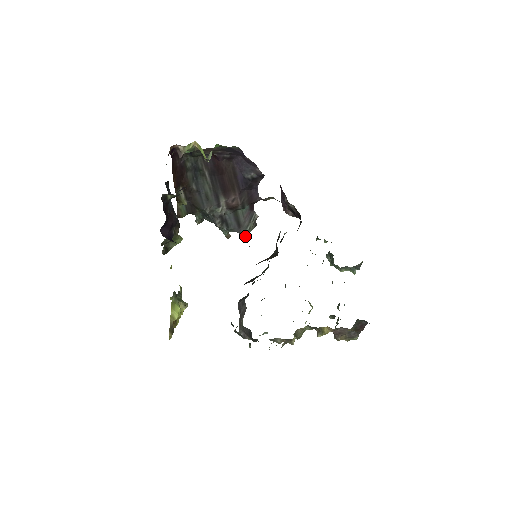
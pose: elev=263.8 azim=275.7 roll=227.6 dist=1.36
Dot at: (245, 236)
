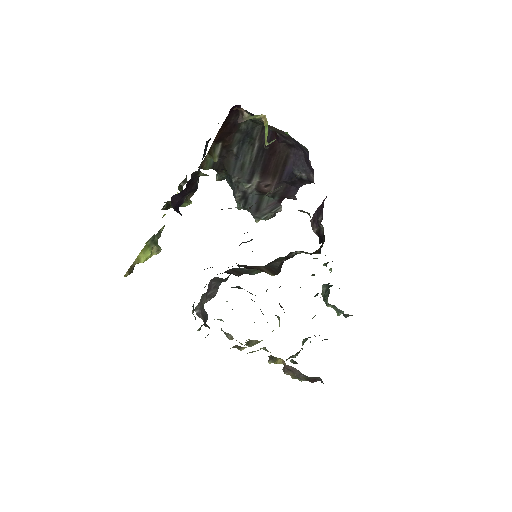
Dot at: (257, 220)
